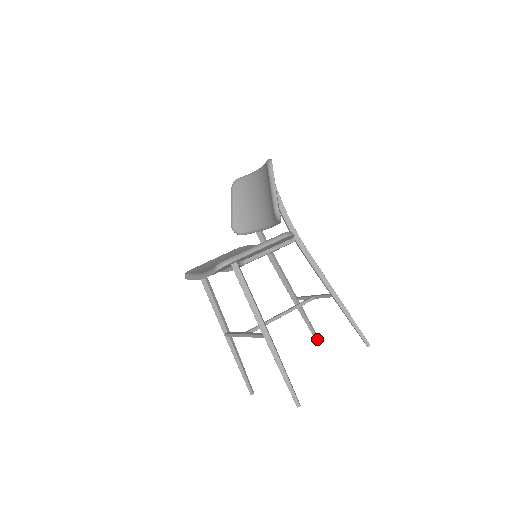
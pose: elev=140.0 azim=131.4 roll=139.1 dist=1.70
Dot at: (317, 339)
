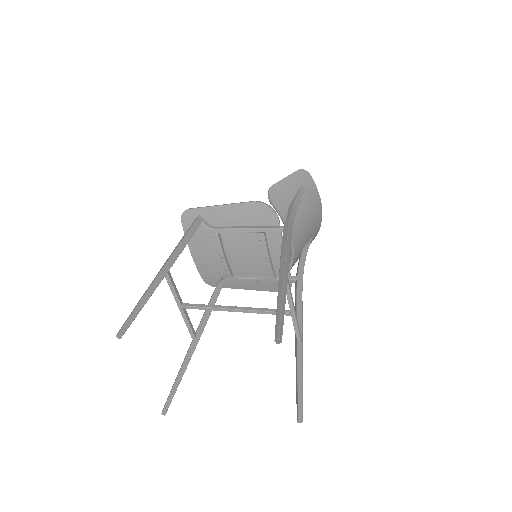
Dot at: (298, 411)
